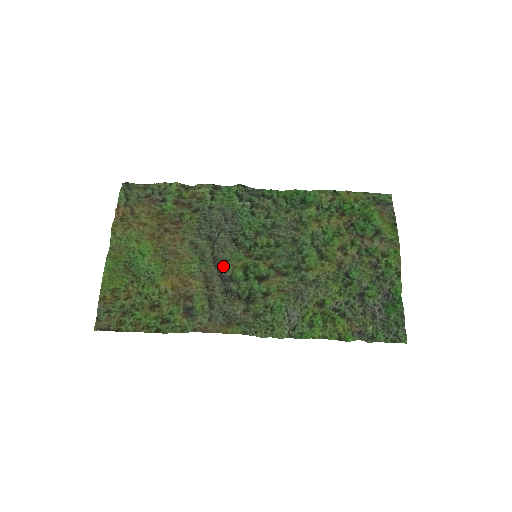
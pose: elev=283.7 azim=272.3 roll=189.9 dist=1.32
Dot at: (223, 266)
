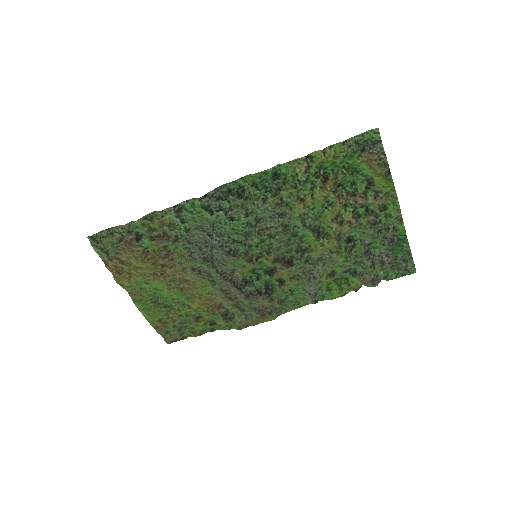
Dot at: (232, 275)
